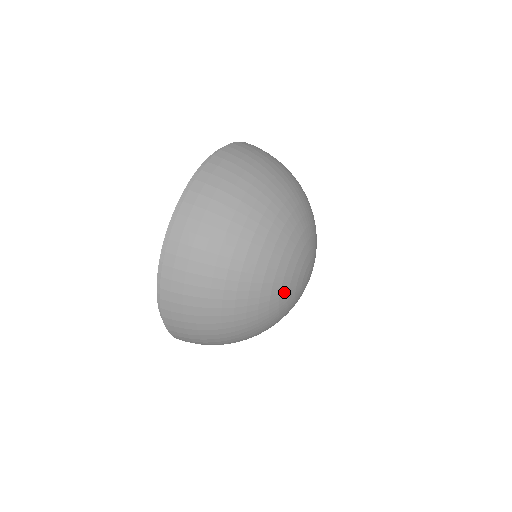
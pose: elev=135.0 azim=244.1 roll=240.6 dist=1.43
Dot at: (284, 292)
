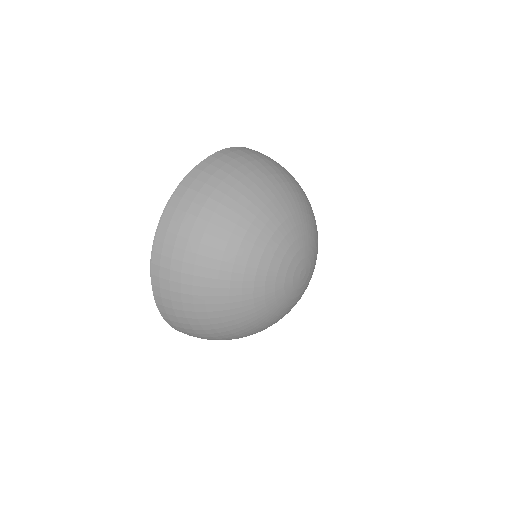
Dot at: (281, 250)
